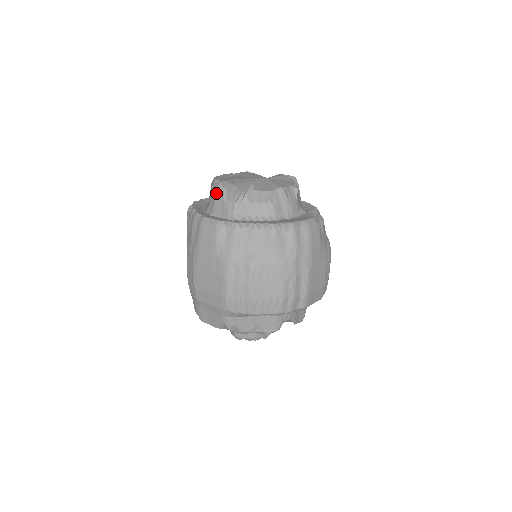
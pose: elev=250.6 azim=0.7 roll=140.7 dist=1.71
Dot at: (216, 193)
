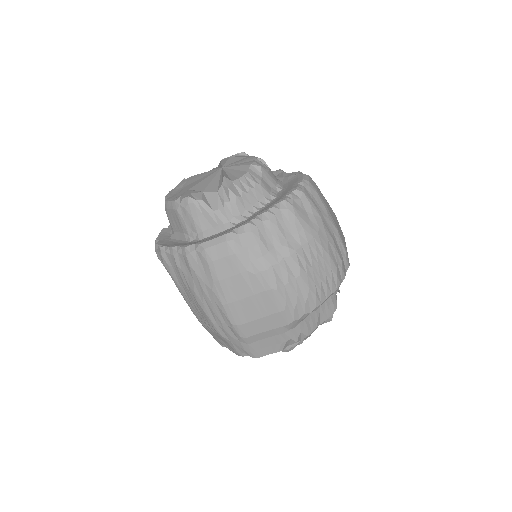
Dot at: (191, 212)
